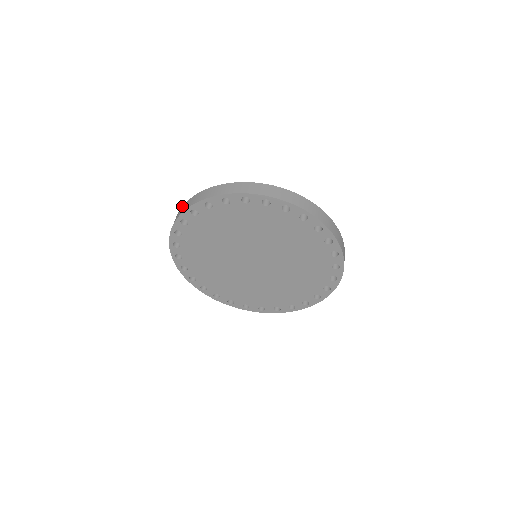
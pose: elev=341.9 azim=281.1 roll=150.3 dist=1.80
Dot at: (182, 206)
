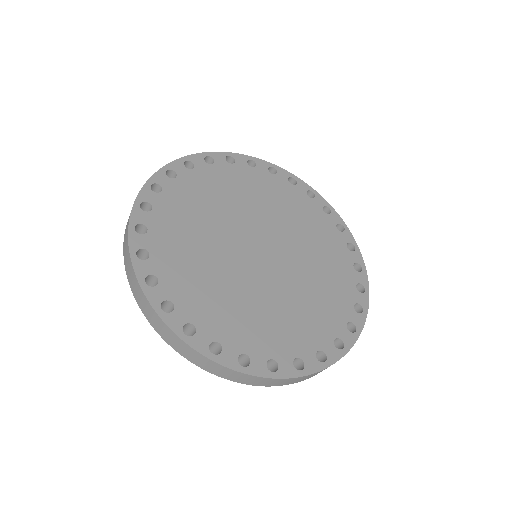
Dot at: occluded
